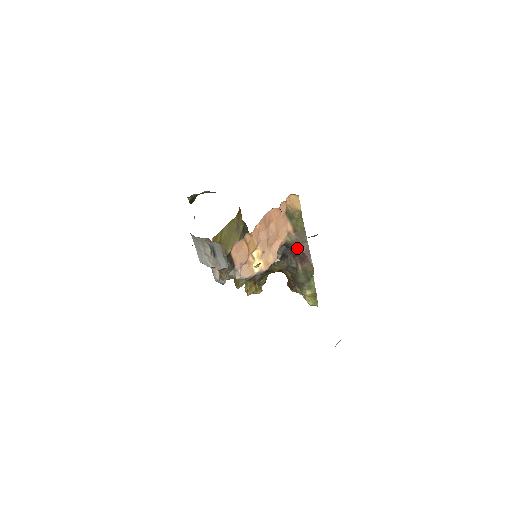
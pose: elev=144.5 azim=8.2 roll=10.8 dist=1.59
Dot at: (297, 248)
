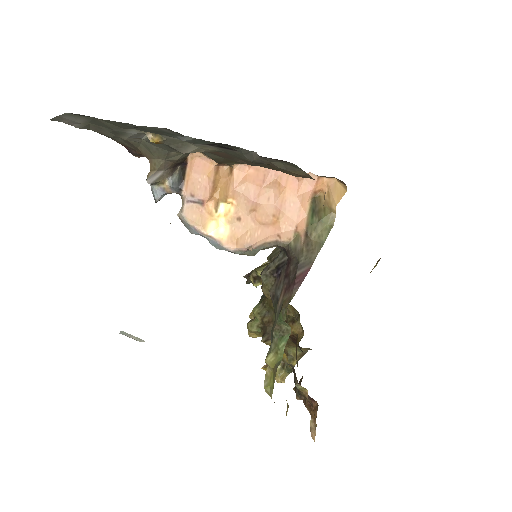
Dot at: (294, 264)
